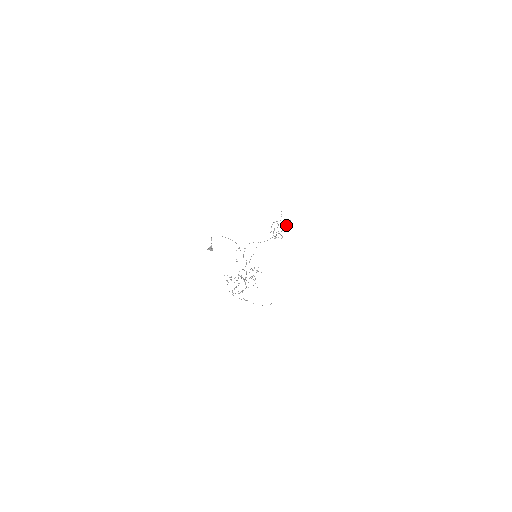
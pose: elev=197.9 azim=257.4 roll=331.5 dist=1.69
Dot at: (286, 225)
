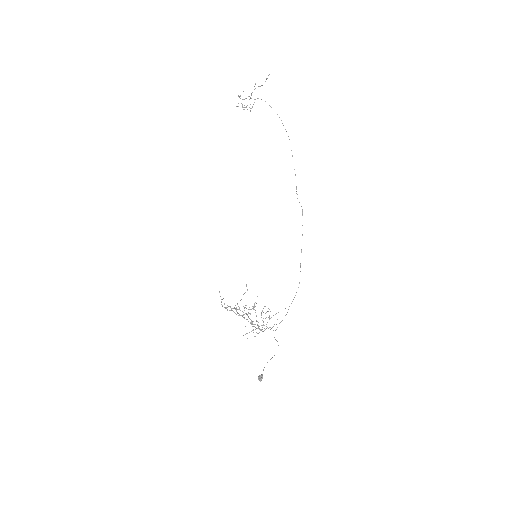
Dot at: occluded
